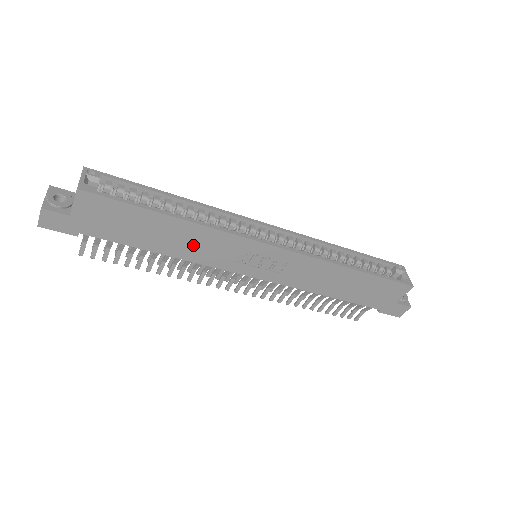
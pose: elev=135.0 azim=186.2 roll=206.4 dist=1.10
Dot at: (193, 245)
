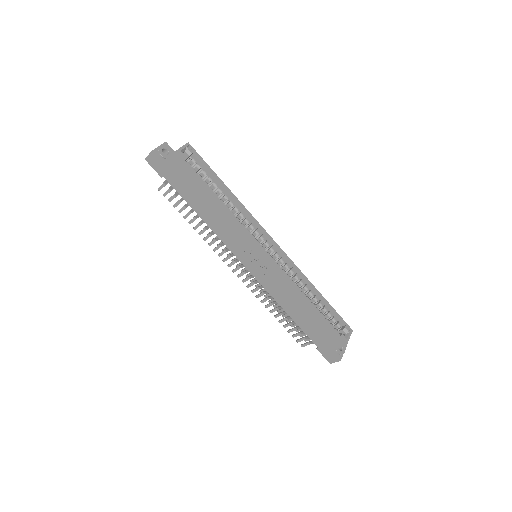
Dot at: (220, 223)
